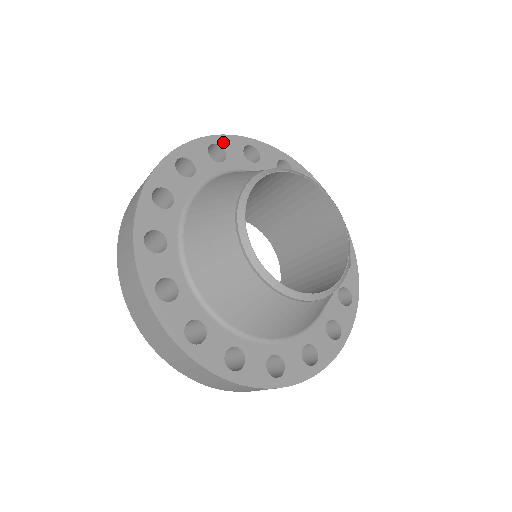
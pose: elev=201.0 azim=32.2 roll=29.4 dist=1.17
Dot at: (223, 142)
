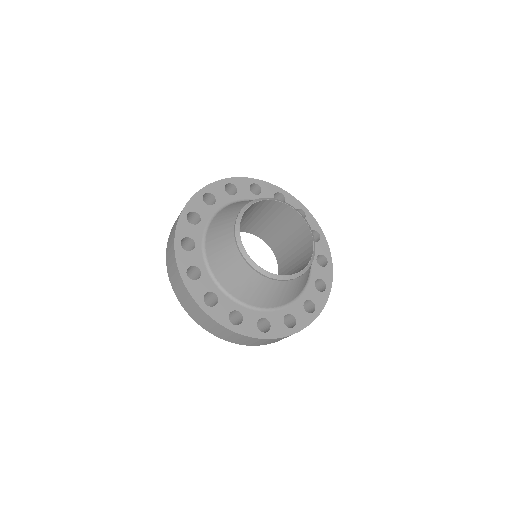
Dot at: (191, 208)
